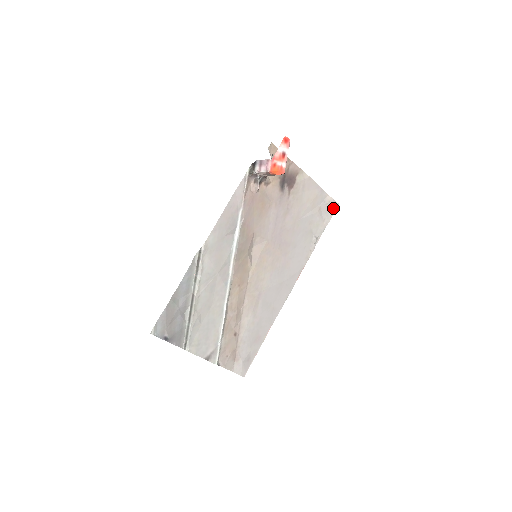
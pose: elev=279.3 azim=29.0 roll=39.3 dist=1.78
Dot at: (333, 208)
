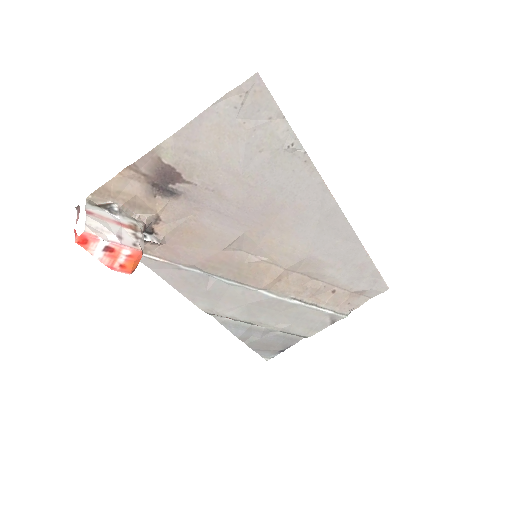
Dot at: (258, 90)
